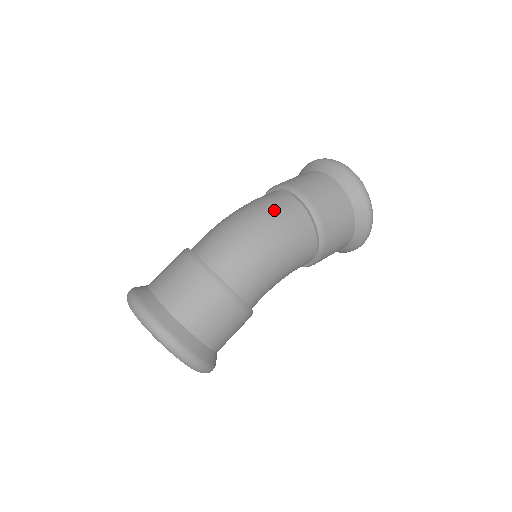
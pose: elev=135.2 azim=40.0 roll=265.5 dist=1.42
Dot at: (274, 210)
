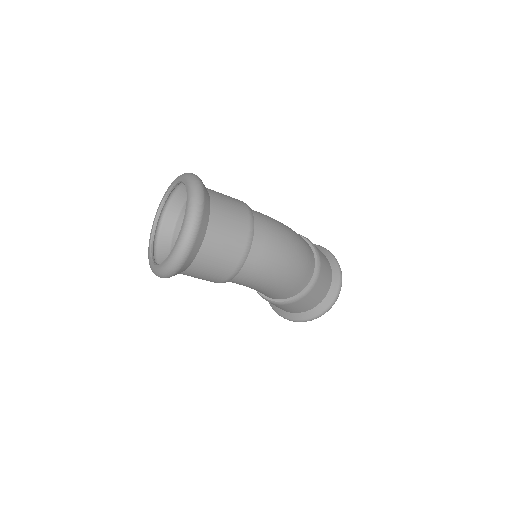
Dot at: (305, 262)
